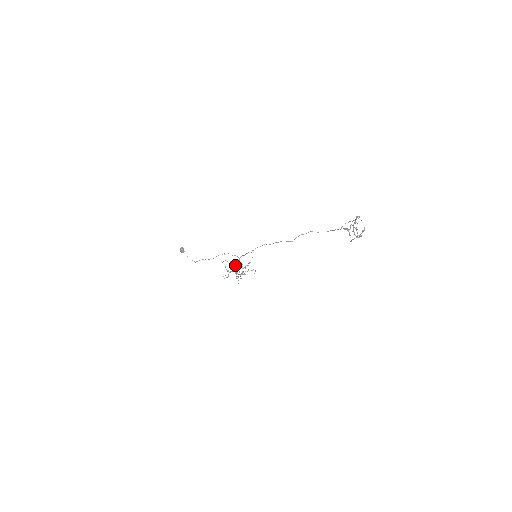
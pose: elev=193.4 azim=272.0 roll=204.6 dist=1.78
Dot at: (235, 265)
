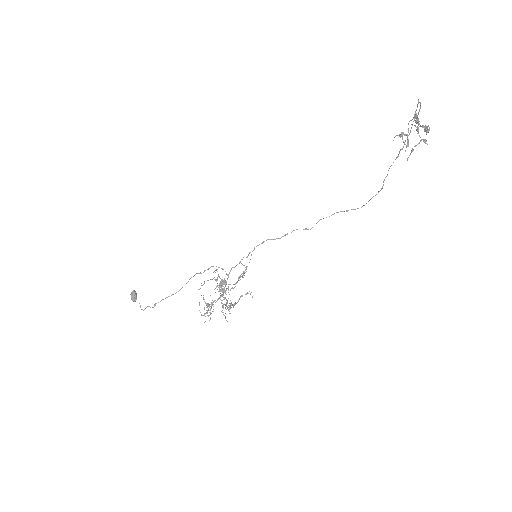
Dot at: (221, 281)
